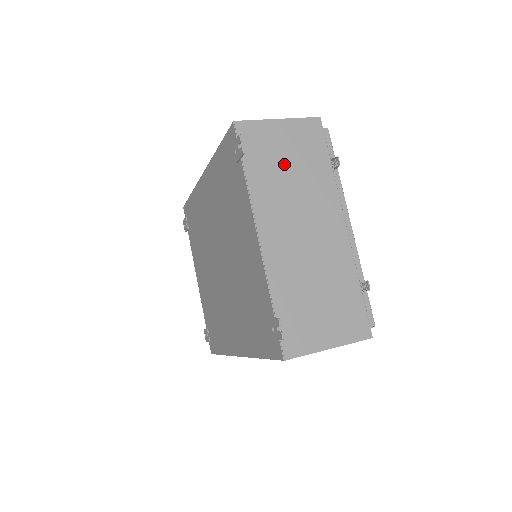
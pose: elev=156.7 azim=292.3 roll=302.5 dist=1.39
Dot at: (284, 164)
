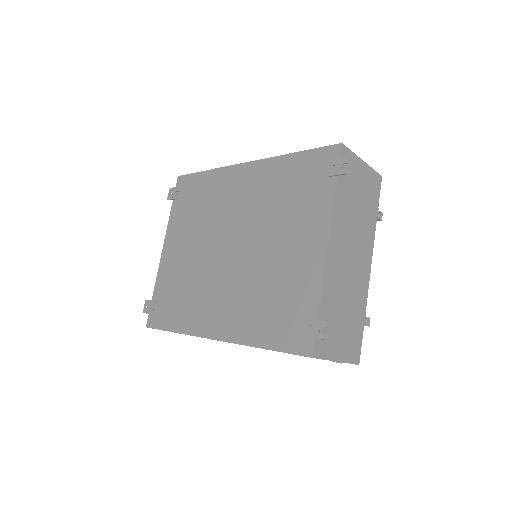
Dot at: (356, 198)
